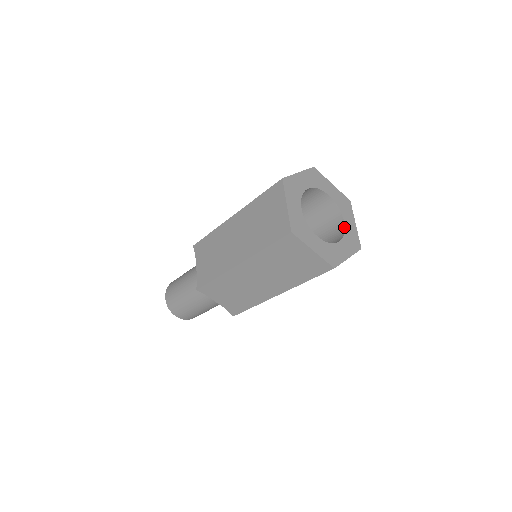
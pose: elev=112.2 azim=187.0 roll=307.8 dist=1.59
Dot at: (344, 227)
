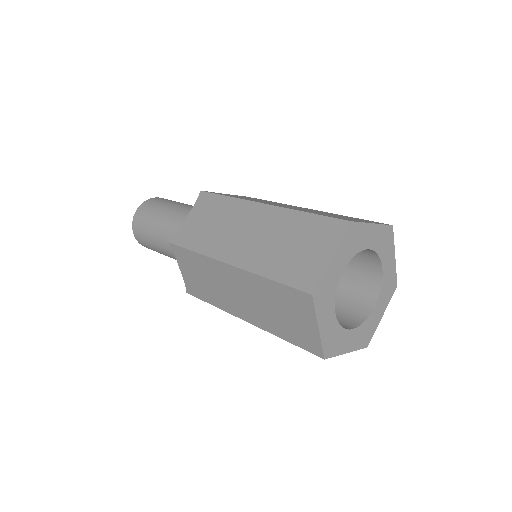
Dot at: (381, 277)
